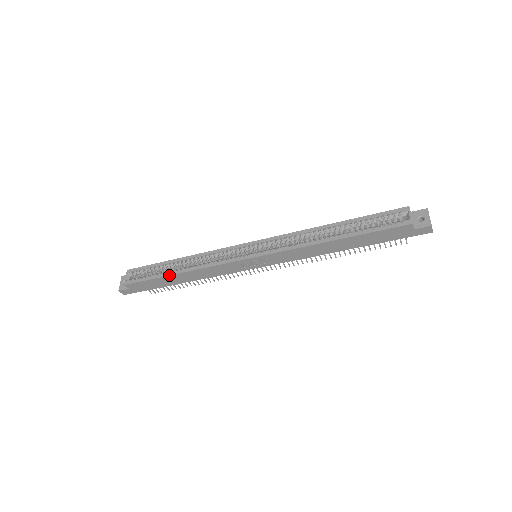
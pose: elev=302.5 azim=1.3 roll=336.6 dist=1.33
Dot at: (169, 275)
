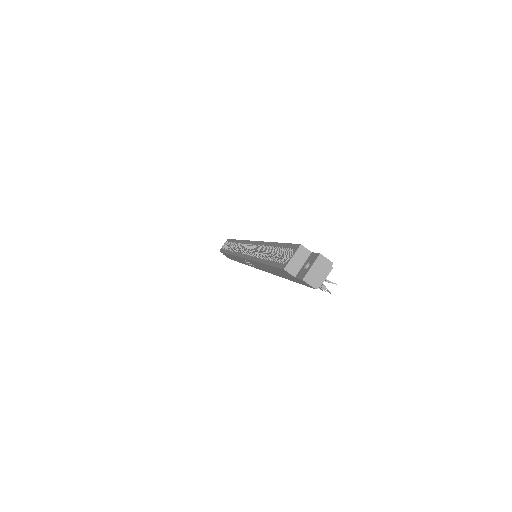
Dot at: (226, 253)
